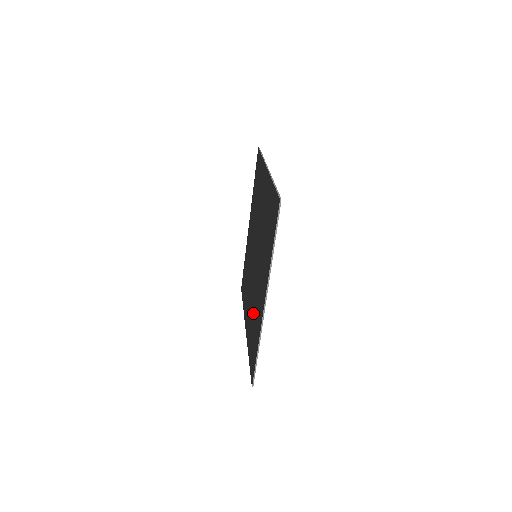
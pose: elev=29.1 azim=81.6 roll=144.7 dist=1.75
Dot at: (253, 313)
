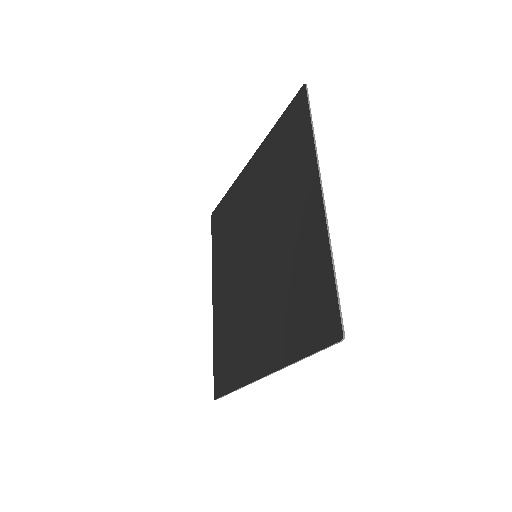
Dot at: (234, 323)
